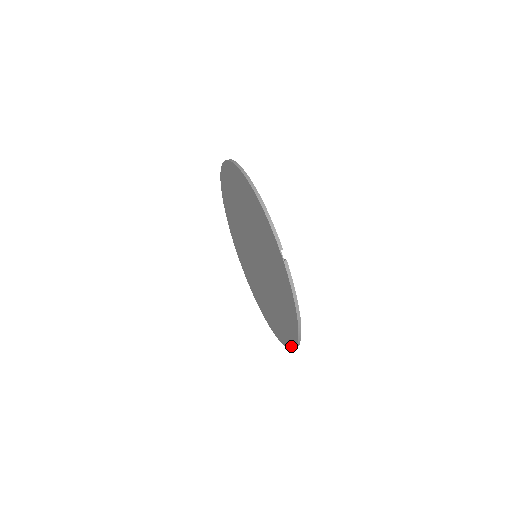
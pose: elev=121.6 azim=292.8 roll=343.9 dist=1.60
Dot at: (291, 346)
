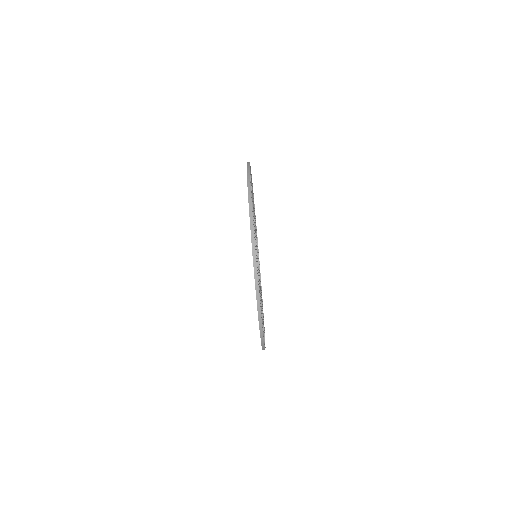
Dot at: occluded
